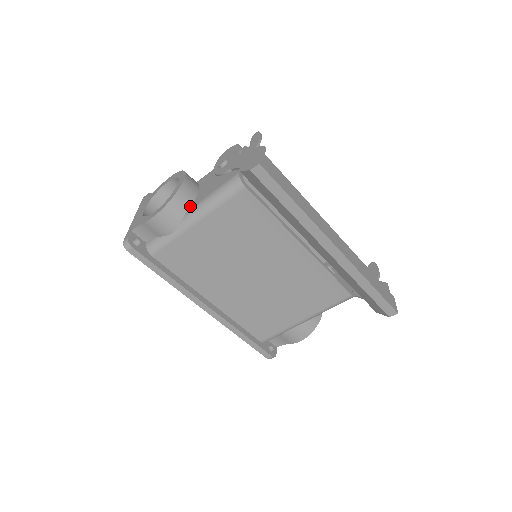
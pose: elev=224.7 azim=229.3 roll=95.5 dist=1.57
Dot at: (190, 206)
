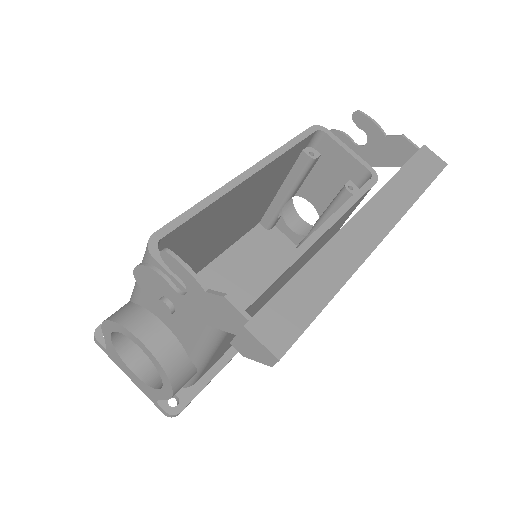
Dot at: (184, 350)
